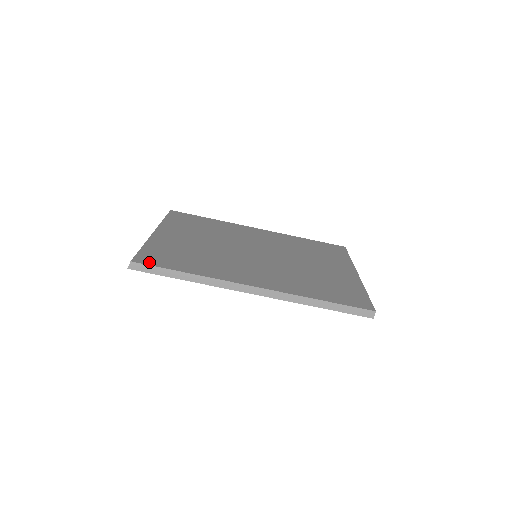
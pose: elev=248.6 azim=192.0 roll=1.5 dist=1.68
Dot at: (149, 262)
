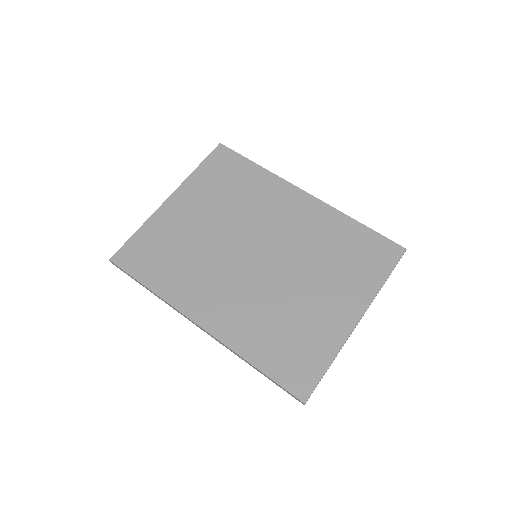
Dot at: (124, 263)
